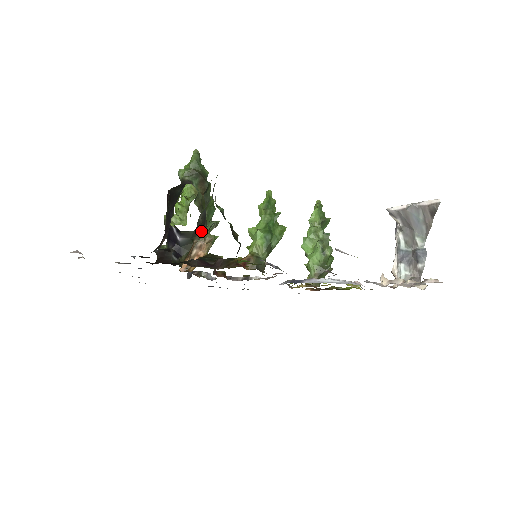
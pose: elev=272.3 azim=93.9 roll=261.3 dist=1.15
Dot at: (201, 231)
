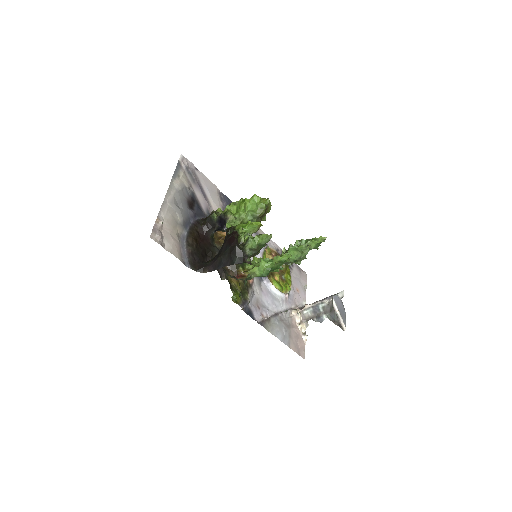
Dot at: occluded
